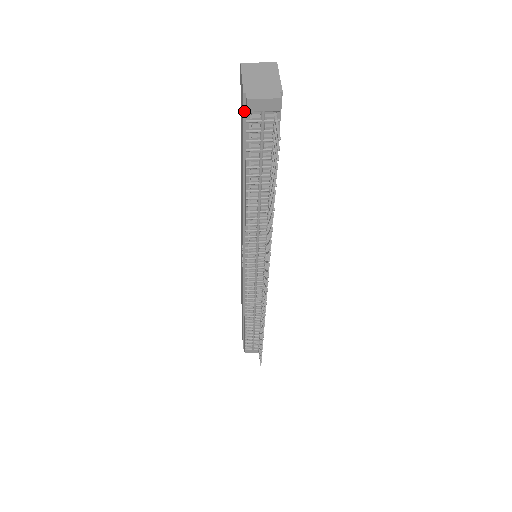
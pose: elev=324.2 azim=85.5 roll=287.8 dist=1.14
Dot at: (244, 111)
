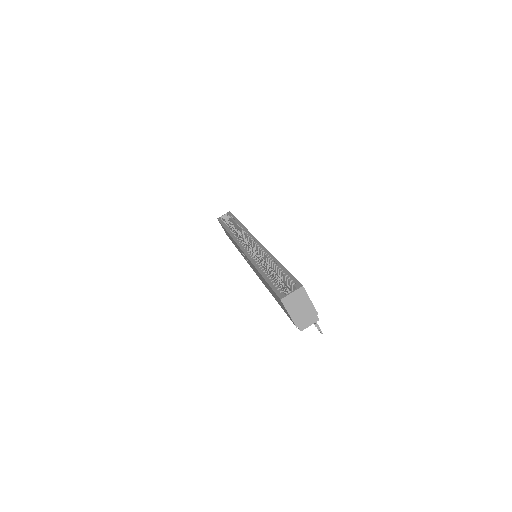
Dot at: occluded
